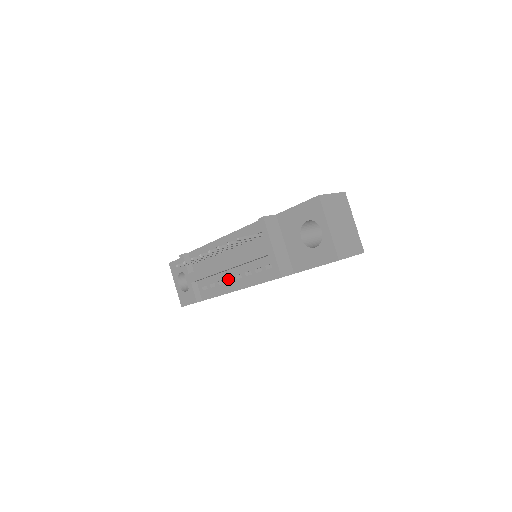
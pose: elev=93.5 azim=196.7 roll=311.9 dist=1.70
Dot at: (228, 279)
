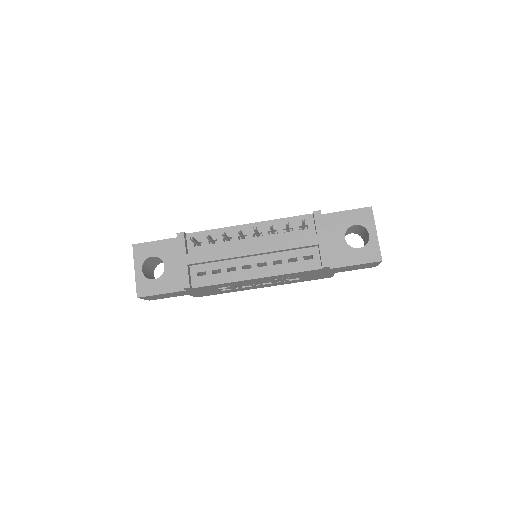
Dot at: (242, 267)
